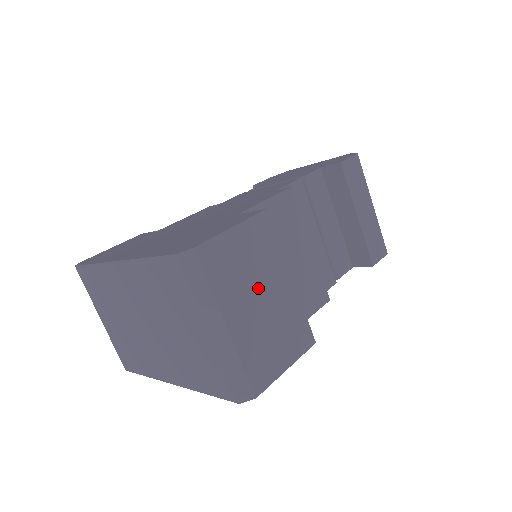
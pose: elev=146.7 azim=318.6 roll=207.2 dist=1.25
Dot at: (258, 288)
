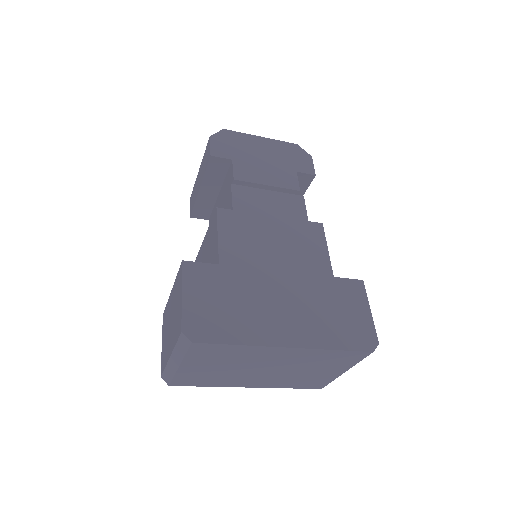
Dot at: occluded
